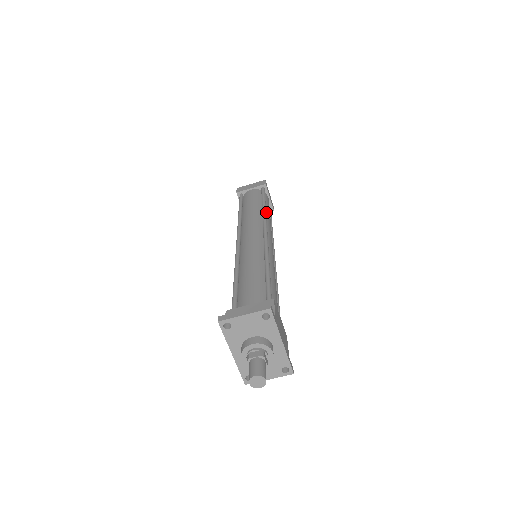
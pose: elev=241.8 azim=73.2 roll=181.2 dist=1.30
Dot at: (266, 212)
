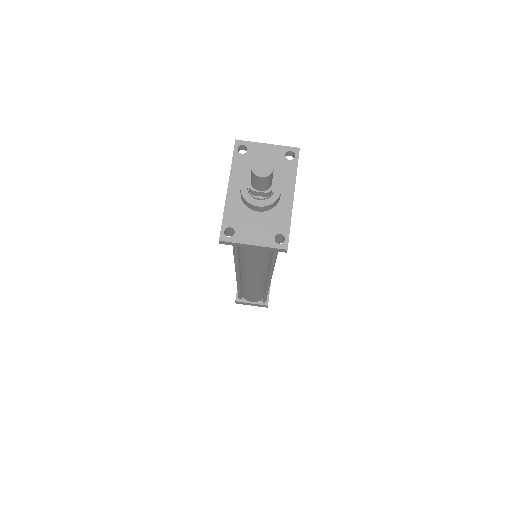
Dot at: occluded
